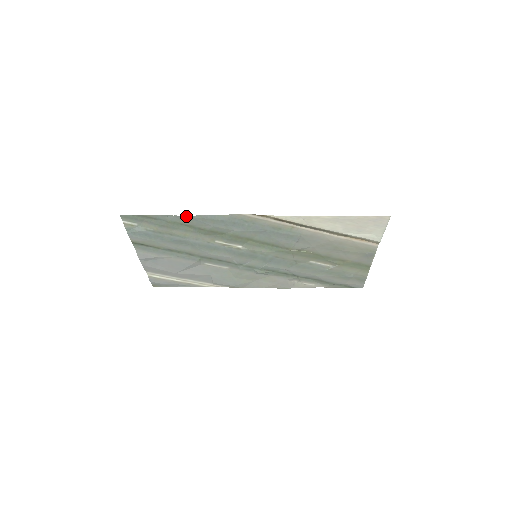
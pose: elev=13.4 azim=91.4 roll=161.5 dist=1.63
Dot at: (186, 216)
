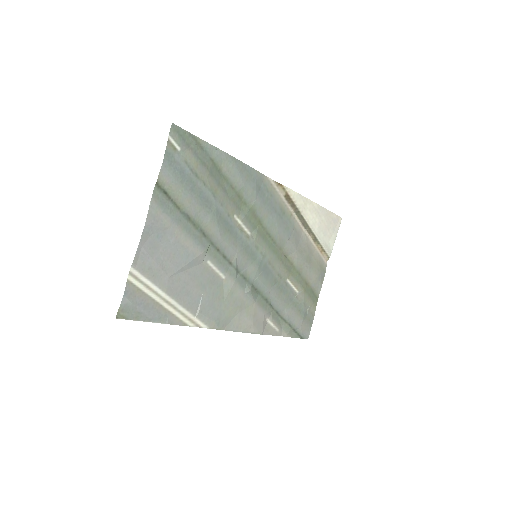
Dot at: (231, 157)
